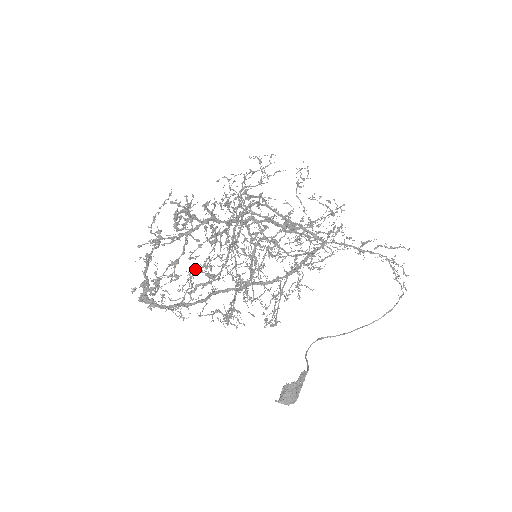
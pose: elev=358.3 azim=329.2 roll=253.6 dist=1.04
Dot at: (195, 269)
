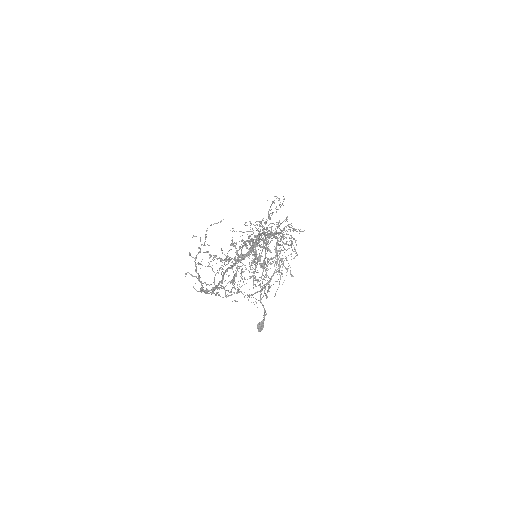
Dot at: occluded
